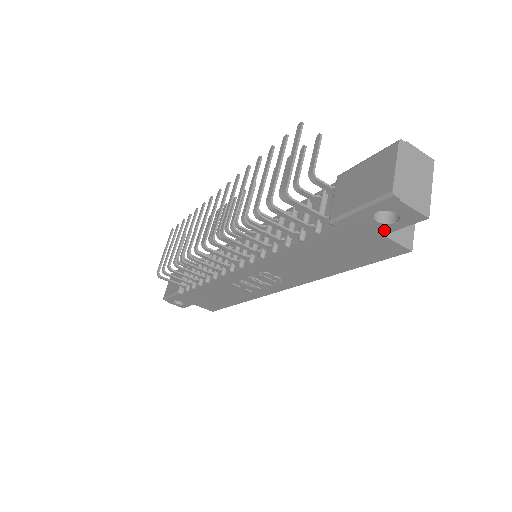
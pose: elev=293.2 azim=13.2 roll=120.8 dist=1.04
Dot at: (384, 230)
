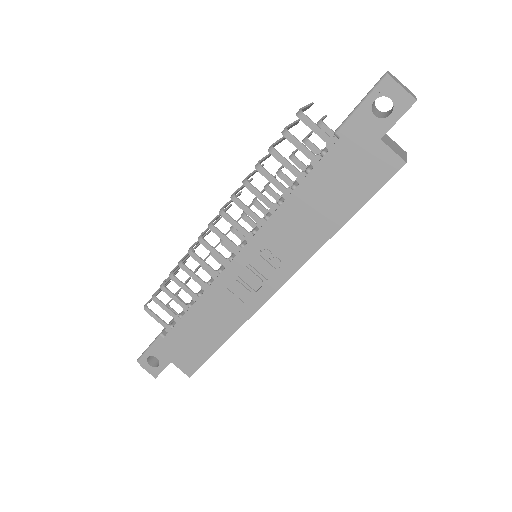
Dot at: (381, 130)
